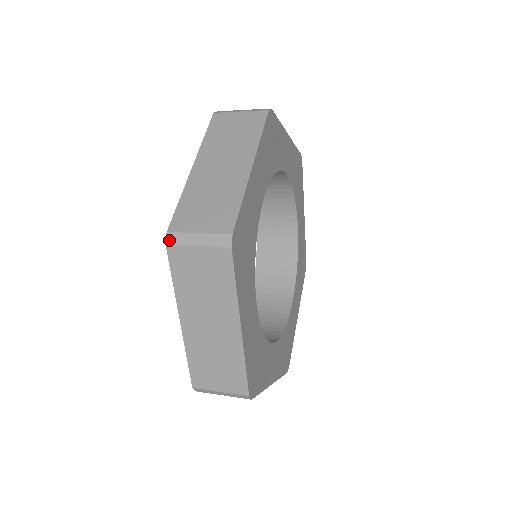
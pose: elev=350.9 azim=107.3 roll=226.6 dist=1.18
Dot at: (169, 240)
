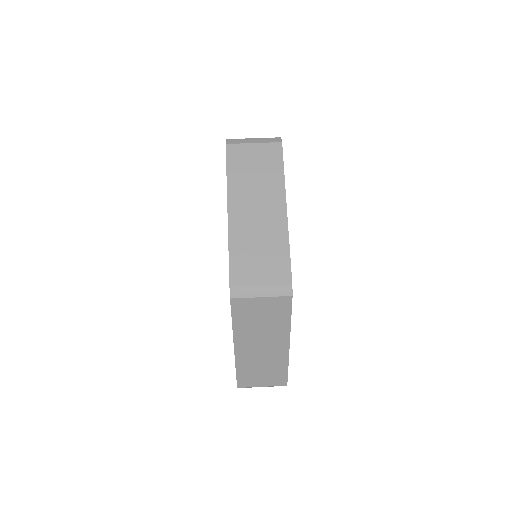
Dot at: (233, 294)
